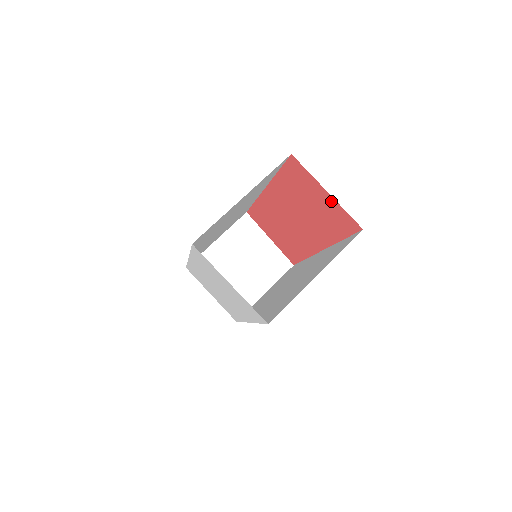
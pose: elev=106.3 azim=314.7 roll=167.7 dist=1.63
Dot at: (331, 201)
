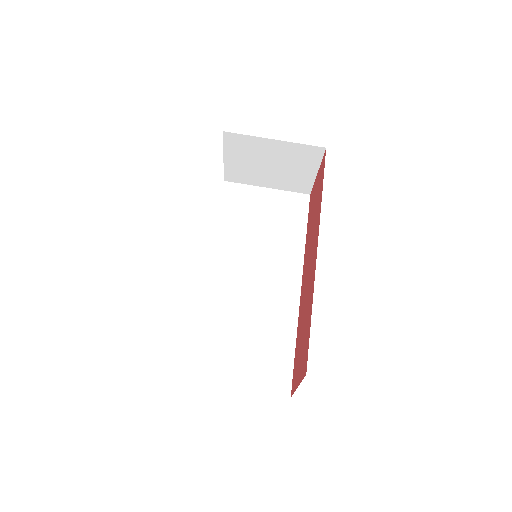
Dot at: (297, 381)
